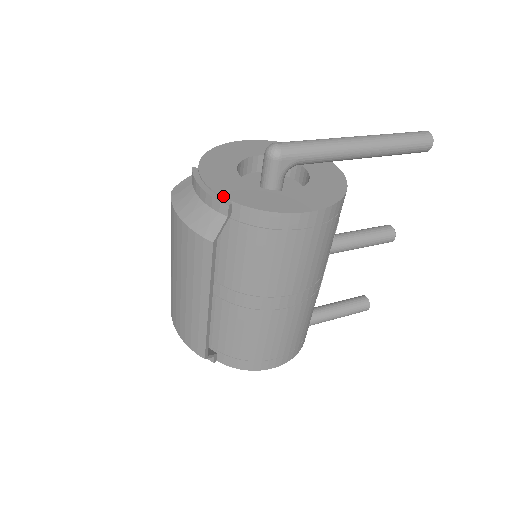
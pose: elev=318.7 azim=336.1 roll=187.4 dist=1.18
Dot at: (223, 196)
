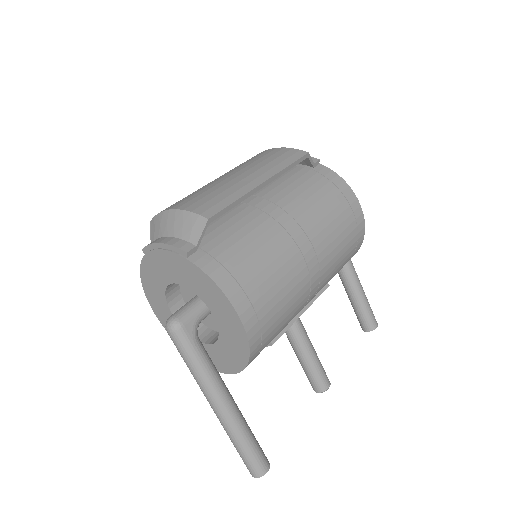
Dot at: occluded
